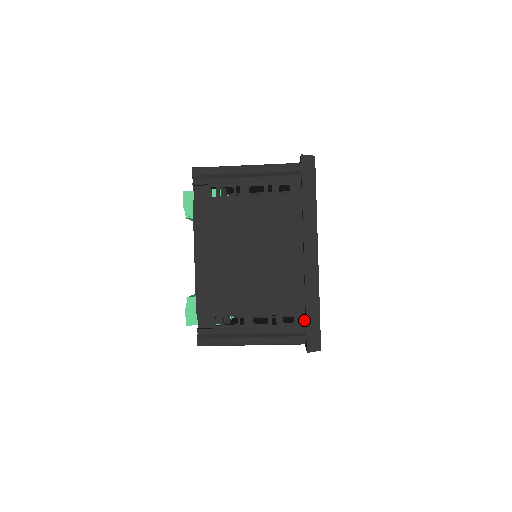
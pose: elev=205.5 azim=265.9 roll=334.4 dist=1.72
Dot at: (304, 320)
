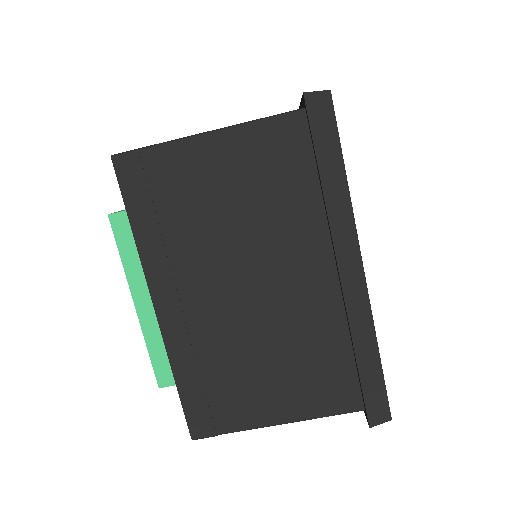
Dot at: occluded
